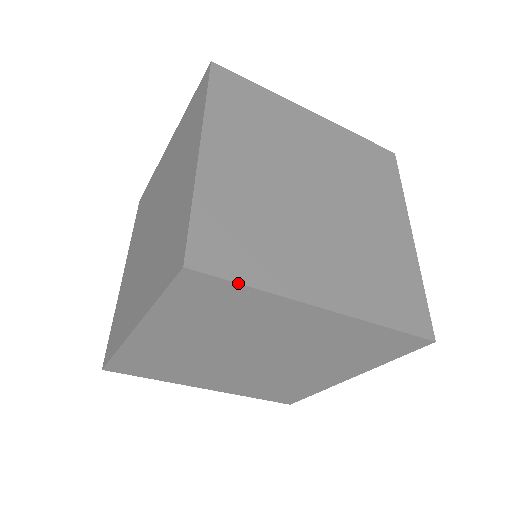
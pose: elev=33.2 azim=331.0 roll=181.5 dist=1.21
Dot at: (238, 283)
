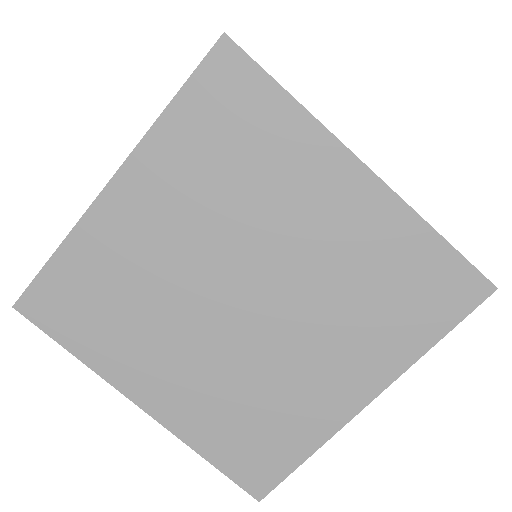
Dot at: occluded
